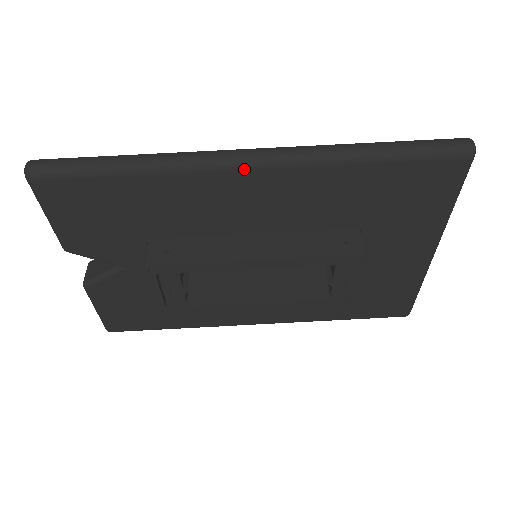
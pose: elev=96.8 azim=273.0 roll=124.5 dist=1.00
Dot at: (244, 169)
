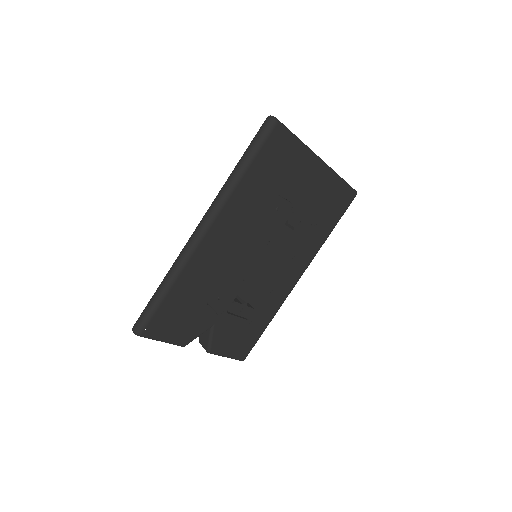
Dot at: (205, 236)
